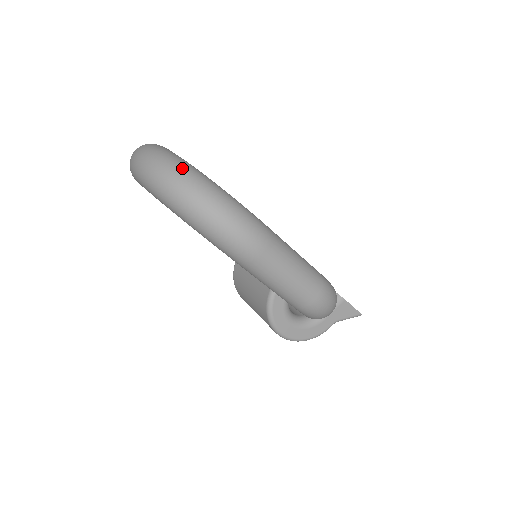
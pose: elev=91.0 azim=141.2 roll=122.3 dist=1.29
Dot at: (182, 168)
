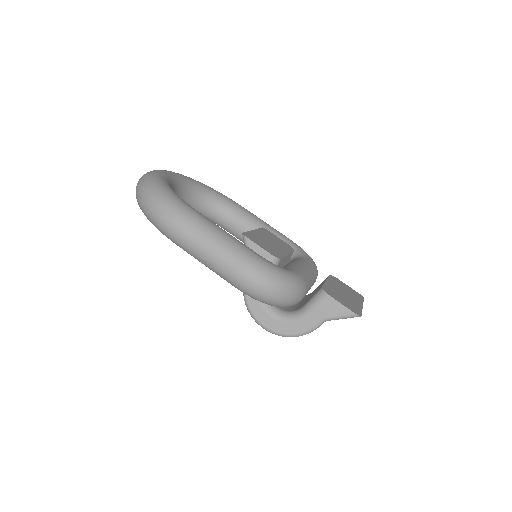
Dot at: (146, 177)
